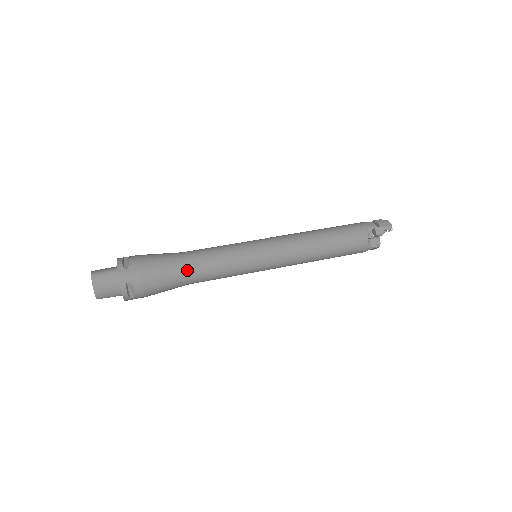
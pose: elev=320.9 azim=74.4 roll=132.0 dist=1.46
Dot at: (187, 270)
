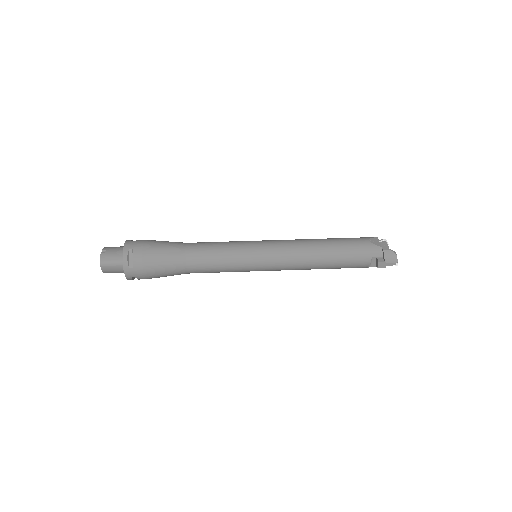
Dot at: (187, 271)
